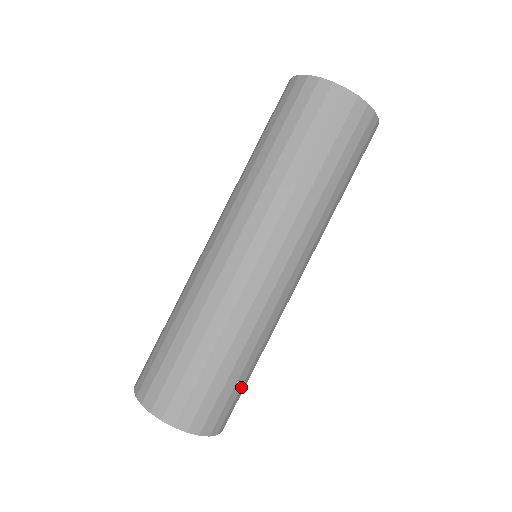
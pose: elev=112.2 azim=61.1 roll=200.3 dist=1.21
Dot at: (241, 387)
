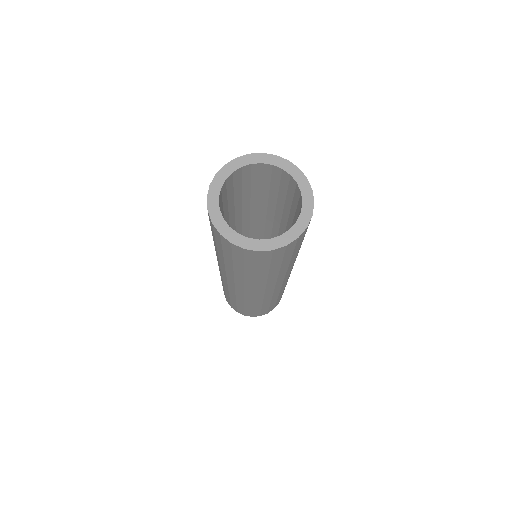
Dot at: occluded
